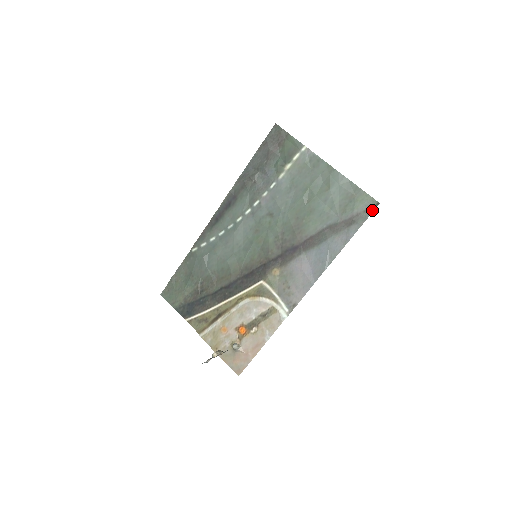
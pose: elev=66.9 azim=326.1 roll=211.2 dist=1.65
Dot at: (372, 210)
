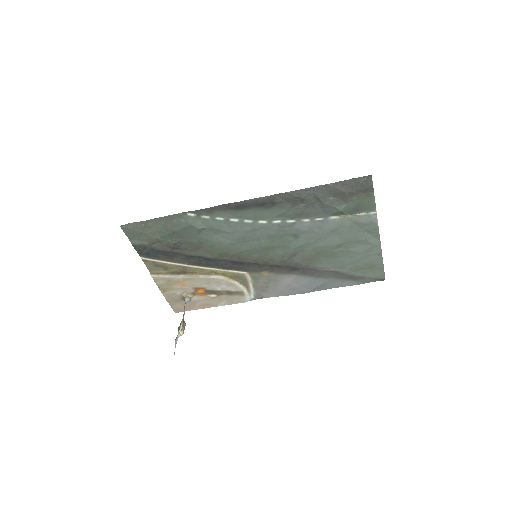
Dot at: occluded
